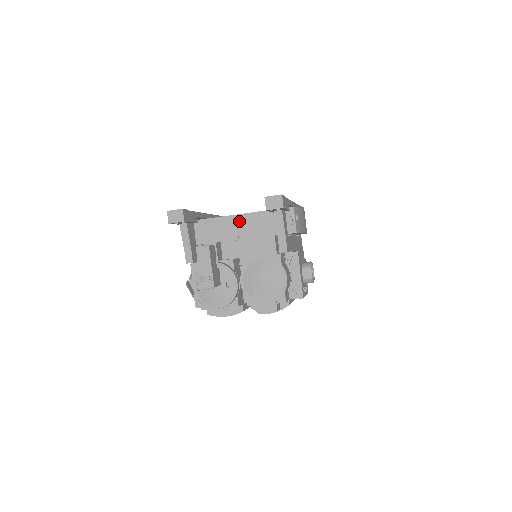
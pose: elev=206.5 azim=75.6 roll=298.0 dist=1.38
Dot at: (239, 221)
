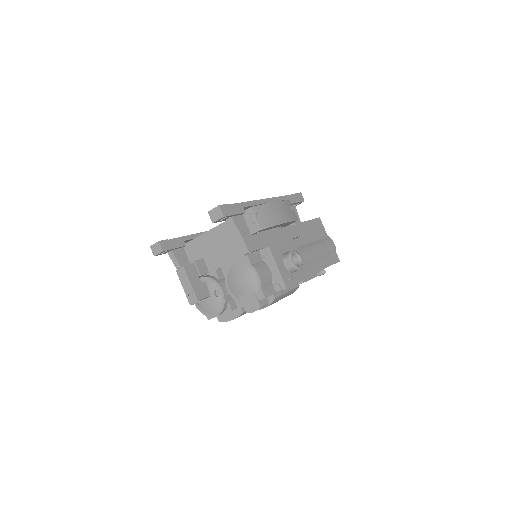
Dot at: (215, 234)
